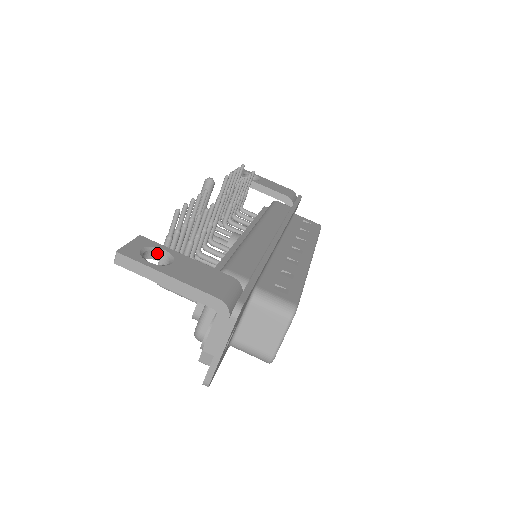
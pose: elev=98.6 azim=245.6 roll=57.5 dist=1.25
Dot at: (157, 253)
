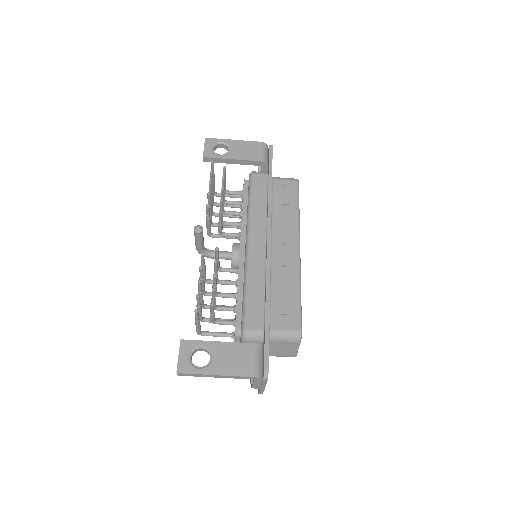
Dot at: (198, 349)
